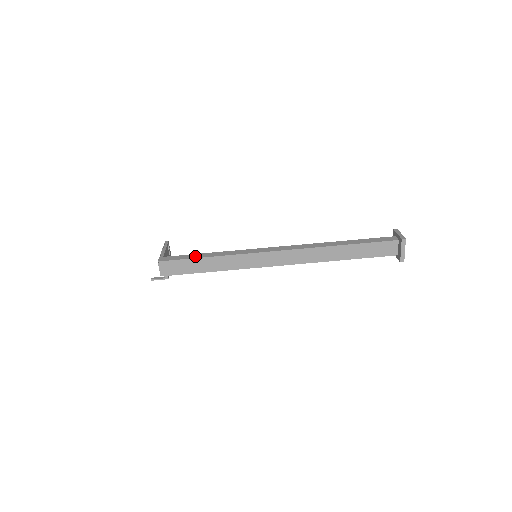
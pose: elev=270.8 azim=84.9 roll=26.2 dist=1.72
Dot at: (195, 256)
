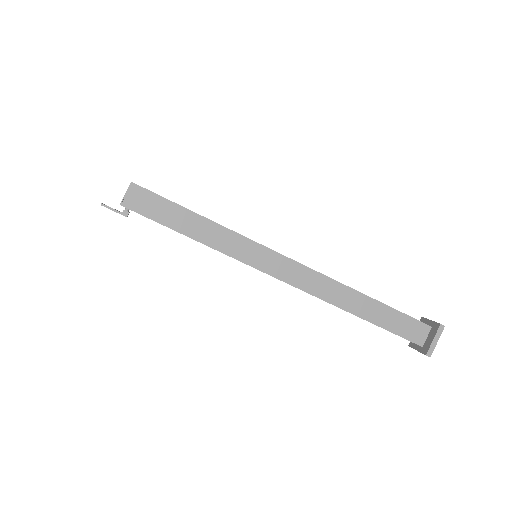
Dot at: occluded
